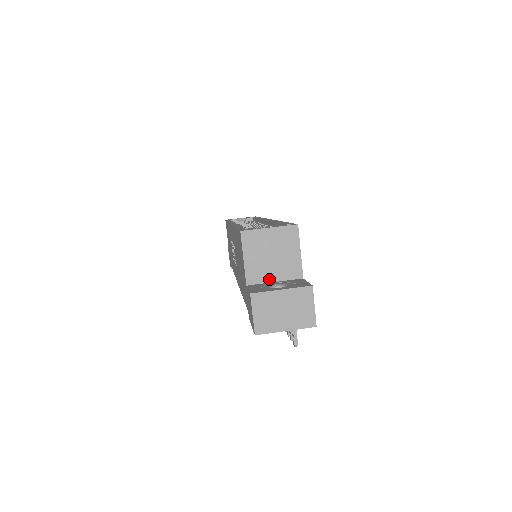
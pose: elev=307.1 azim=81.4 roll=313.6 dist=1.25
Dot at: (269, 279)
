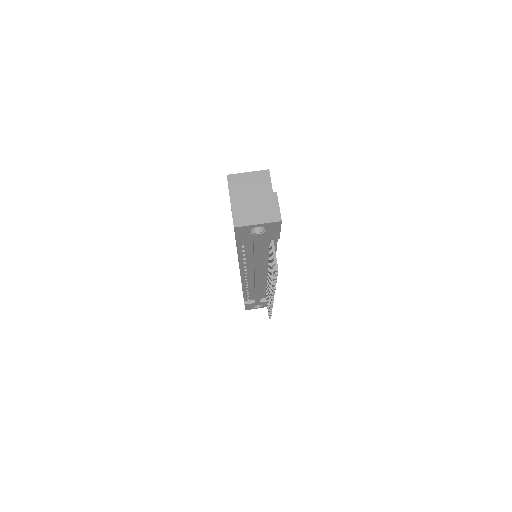
Dot at: occluded
